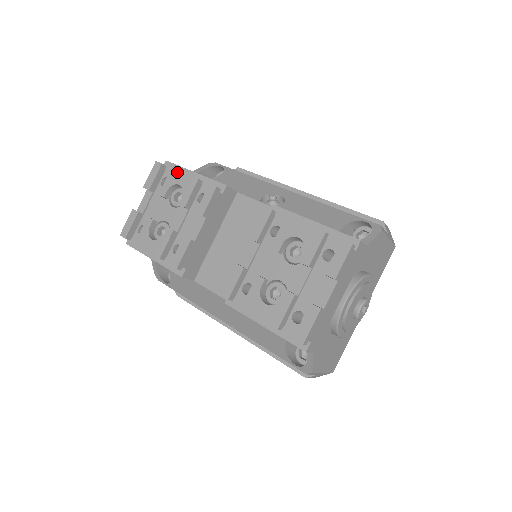
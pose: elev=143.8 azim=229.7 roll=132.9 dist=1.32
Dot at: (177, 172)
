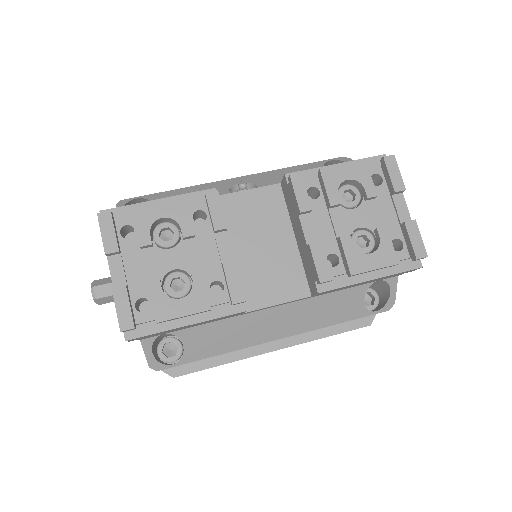
Dot at: (146, 206)
